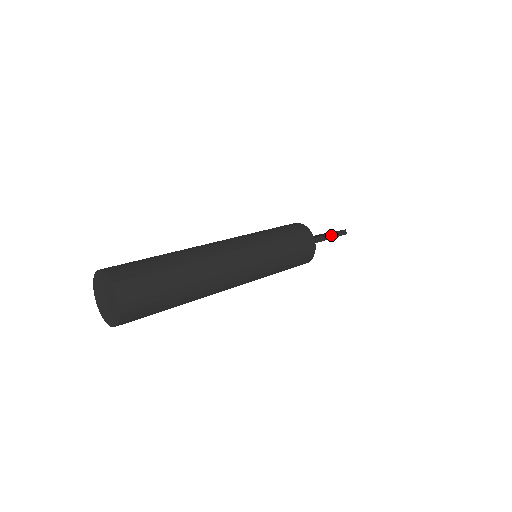
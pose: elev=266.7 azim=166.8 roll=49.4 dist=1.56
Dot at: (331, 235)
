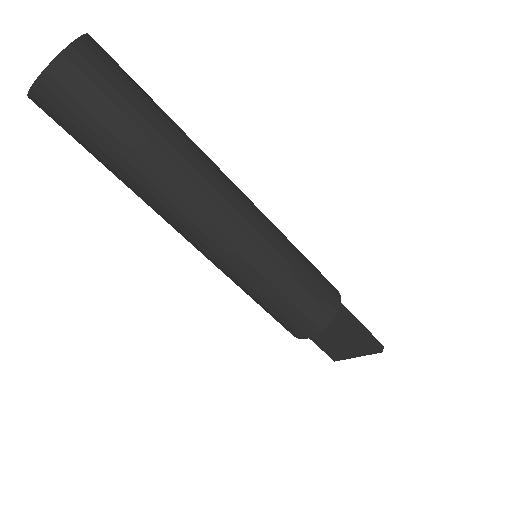
Dot at: (363, 327)
